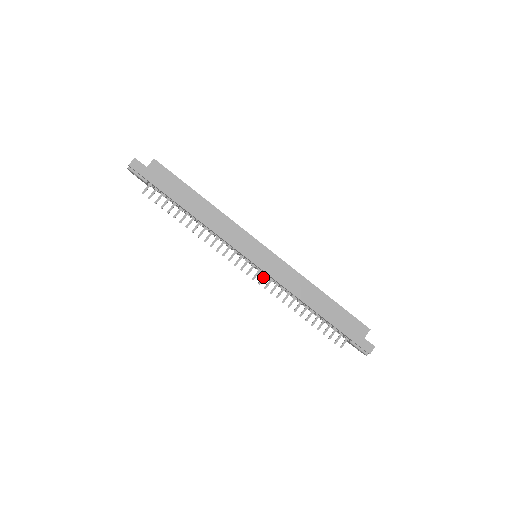
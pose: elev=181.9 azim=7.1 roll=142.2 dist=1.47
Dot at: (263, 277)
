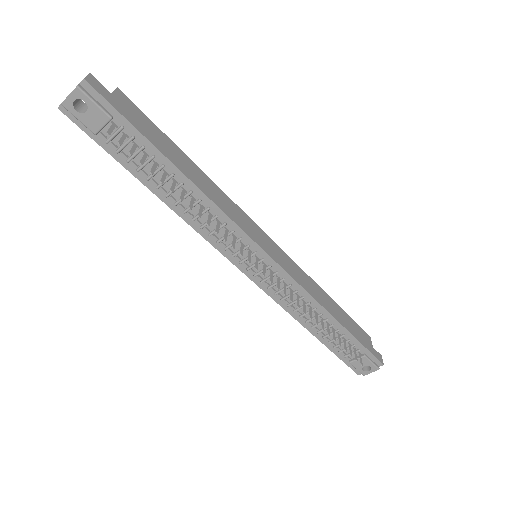
Dot at: (278, 280)
